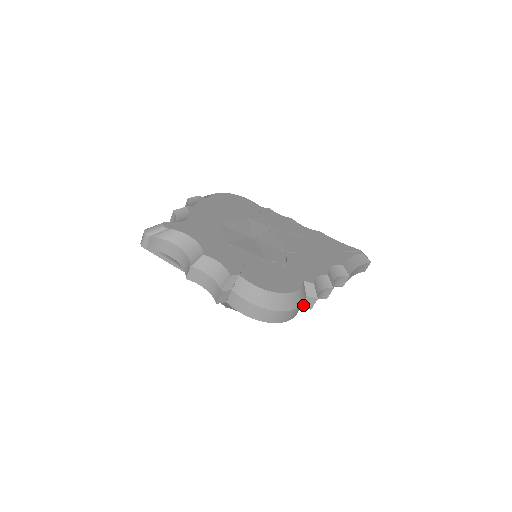
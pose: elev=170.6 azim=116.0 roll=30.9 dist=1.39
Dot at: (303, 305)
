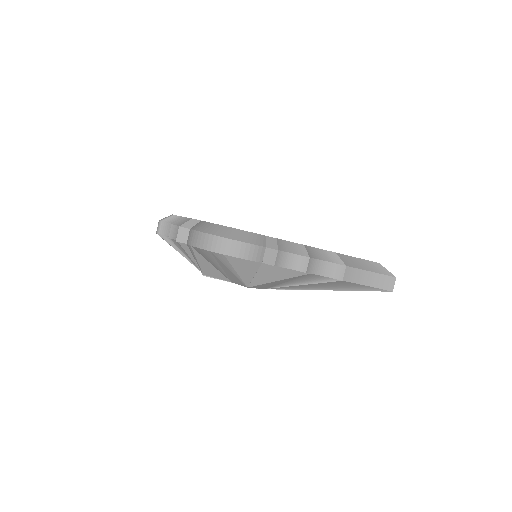
Dot at: (265, 260)
